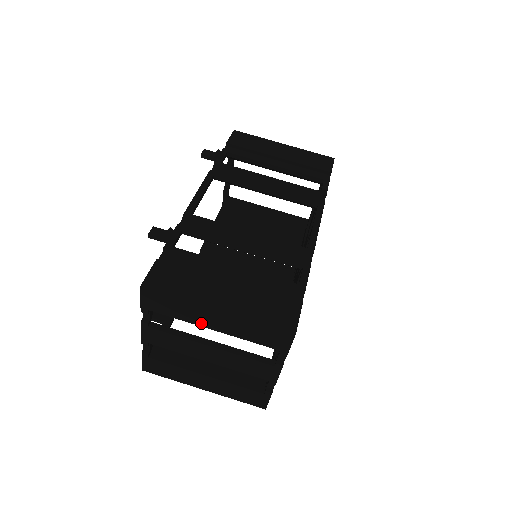
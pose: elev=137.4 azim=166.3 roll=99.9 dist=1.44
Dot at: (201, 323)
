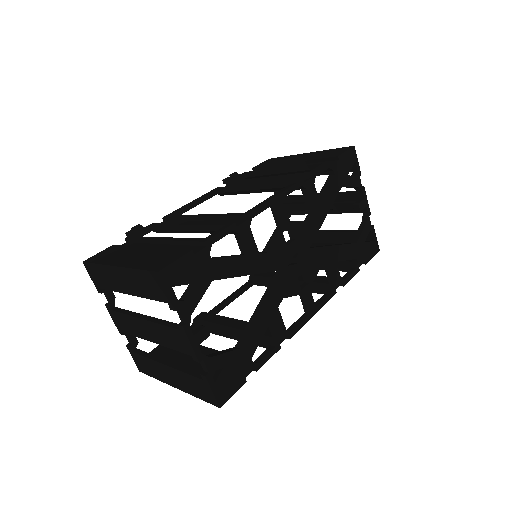
Dot at: (121, 289)
